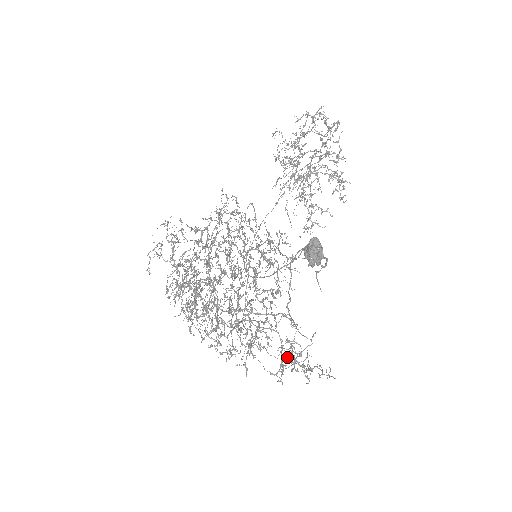
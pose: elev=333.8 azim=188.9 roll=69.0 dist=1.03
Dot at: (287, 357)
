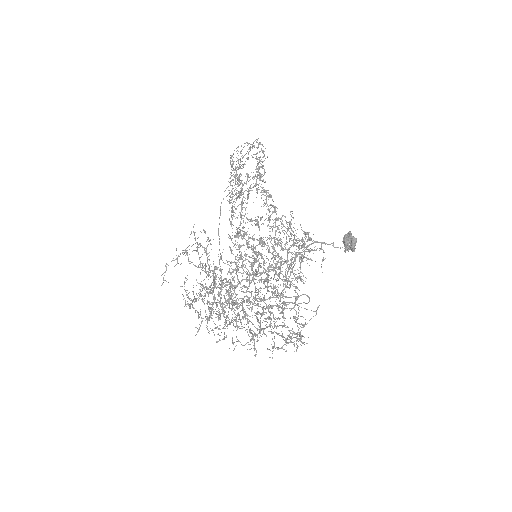
Dot at: (290, 332)
